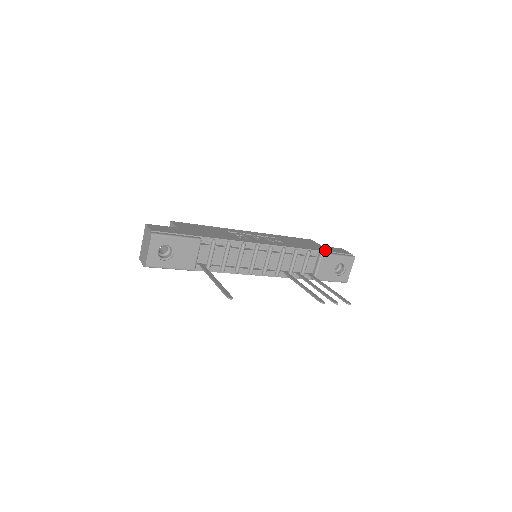
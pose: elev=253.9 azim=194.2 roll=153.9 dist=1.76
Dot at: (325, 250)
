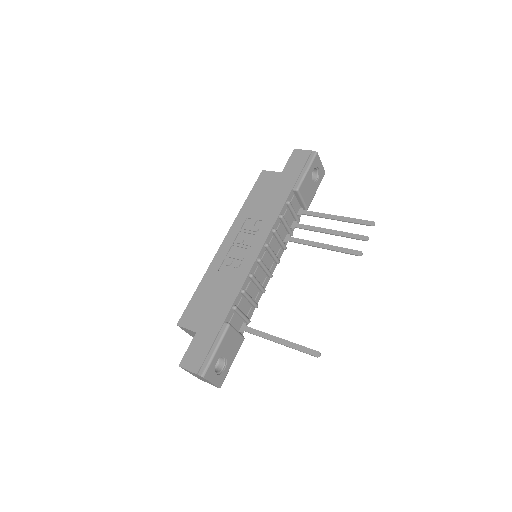
Dot at: (293, 180)
